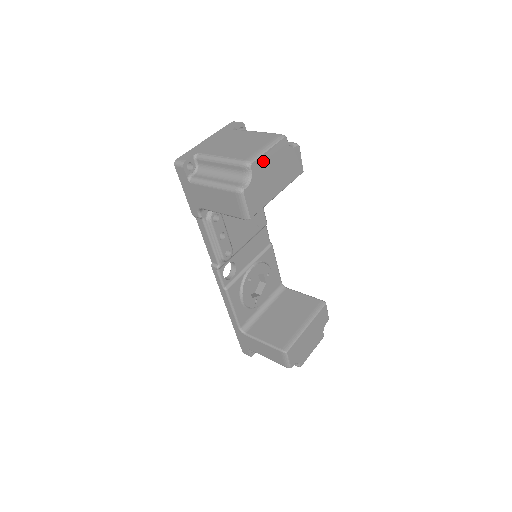
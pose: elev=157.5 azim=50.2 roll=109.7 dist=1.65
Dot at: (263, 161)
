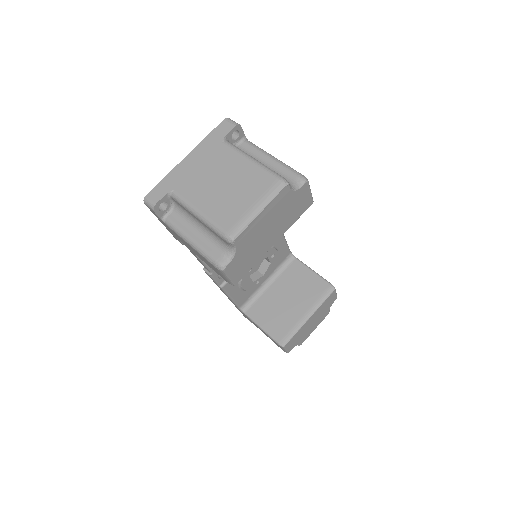
Dot at: (252, 227)
